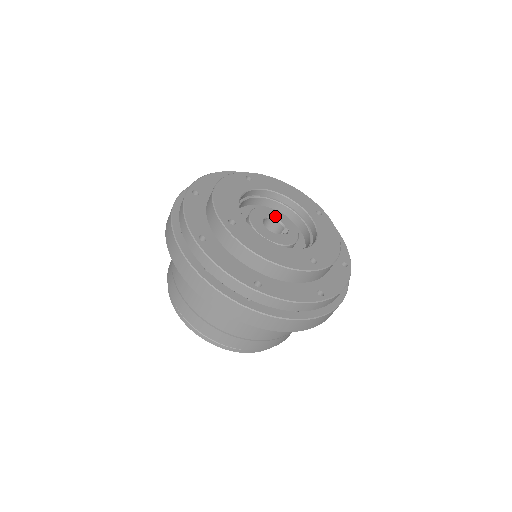
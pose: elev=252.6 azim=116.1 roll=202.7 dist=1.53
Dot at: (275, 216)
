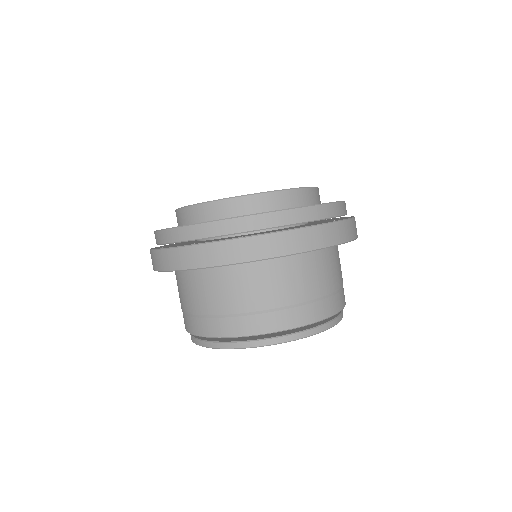
Dot at: occluded
